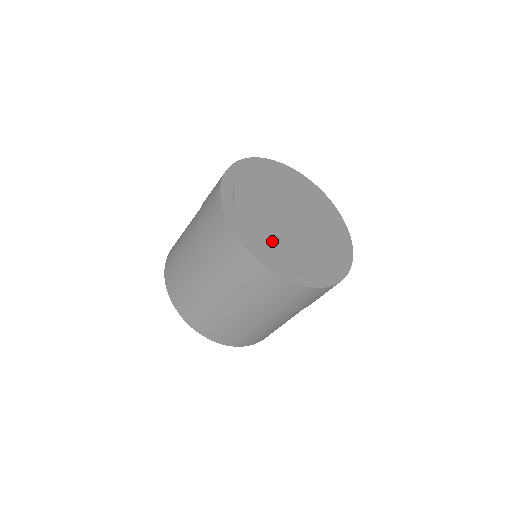
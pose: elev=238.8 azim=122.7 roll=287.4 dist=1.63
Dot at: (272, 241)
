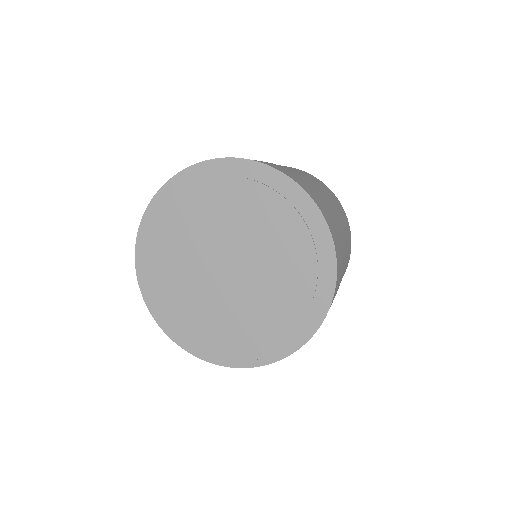
Dot at: (229, 329)
